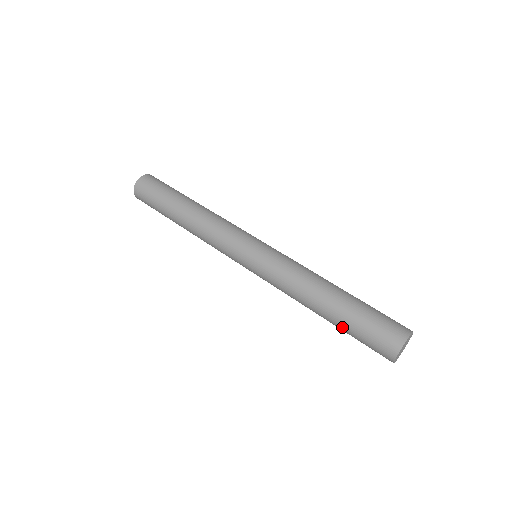
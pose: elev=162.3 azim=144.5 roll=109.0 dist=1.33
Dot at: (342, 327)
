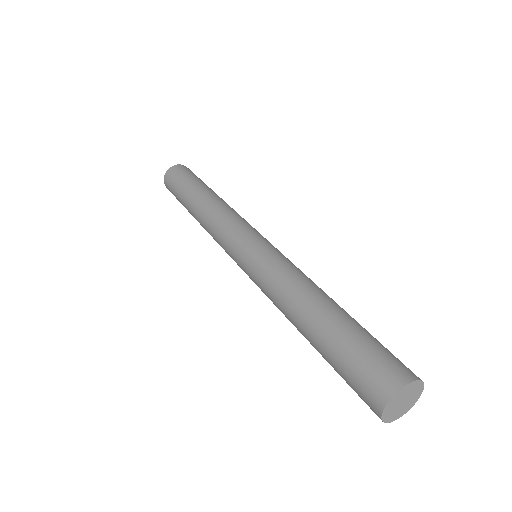
Dot at: (324, 350)
